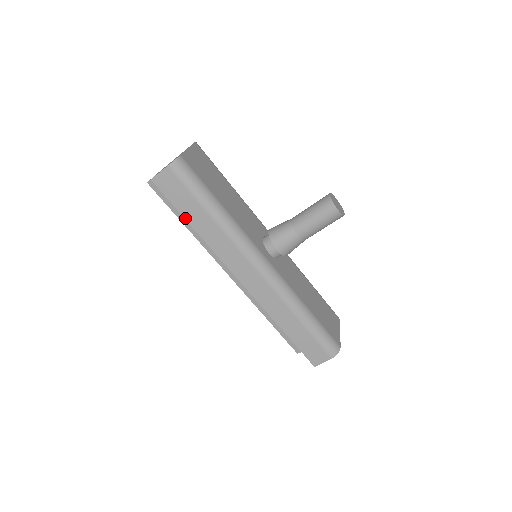
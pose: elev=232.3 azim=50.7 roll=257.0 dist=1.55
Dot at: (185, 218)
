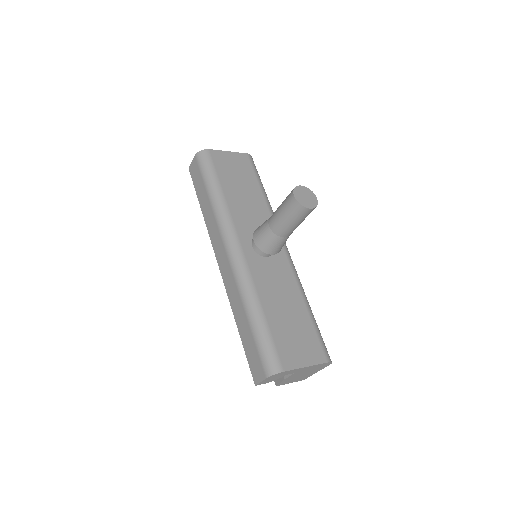
Dot at: (199, 200)
